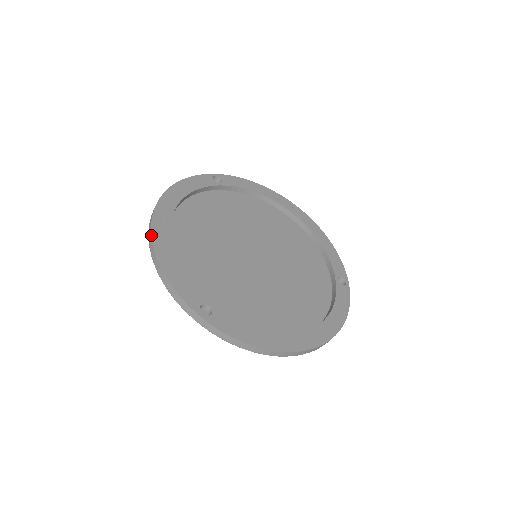
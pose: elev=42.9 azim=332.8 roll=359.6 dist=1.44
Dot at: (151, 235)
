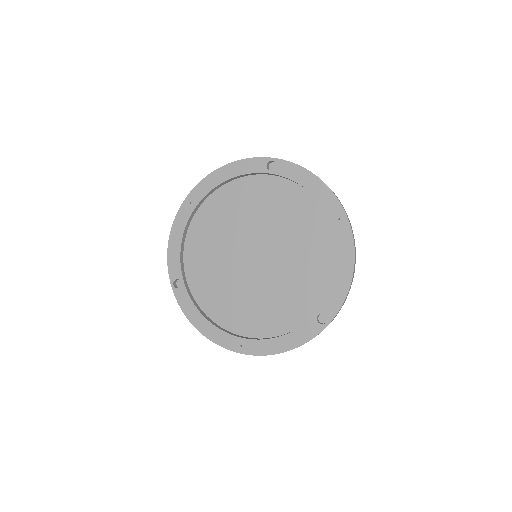
Dot at: (177, 212)
